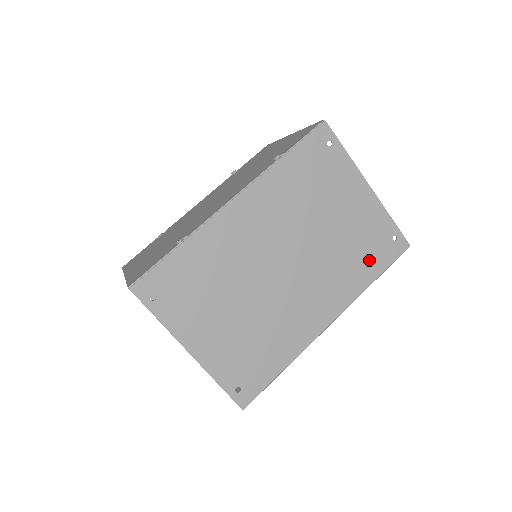
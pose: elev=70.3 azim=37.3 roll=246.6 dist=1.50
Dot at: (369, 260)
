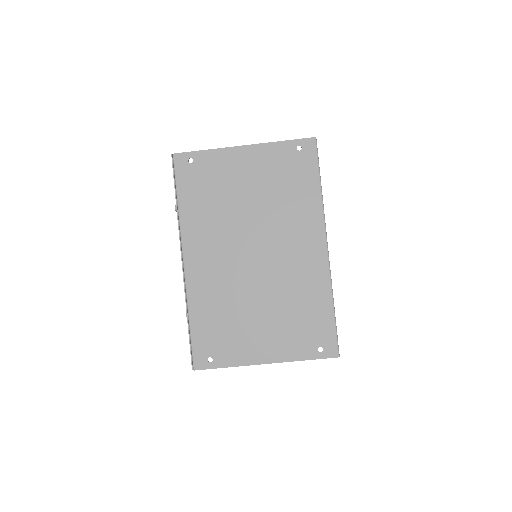
Dot at: (300, 182)
